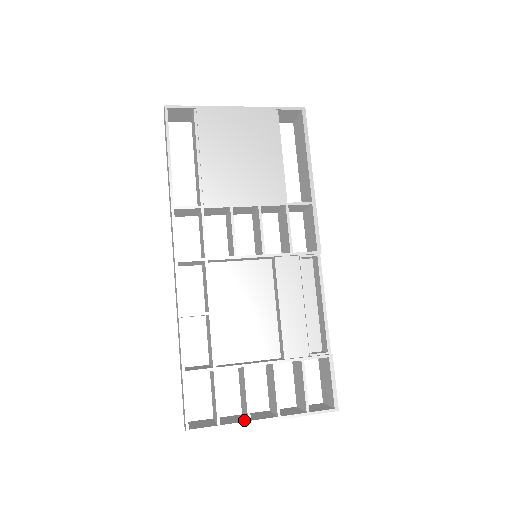
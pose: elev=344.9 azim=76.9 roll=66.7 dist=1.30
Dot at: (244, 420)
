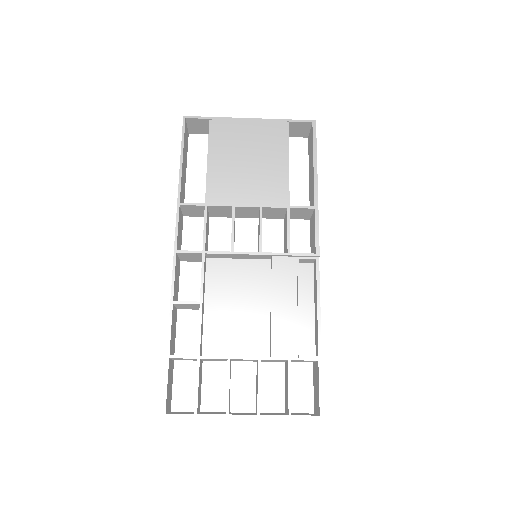
Dot at: occluded
